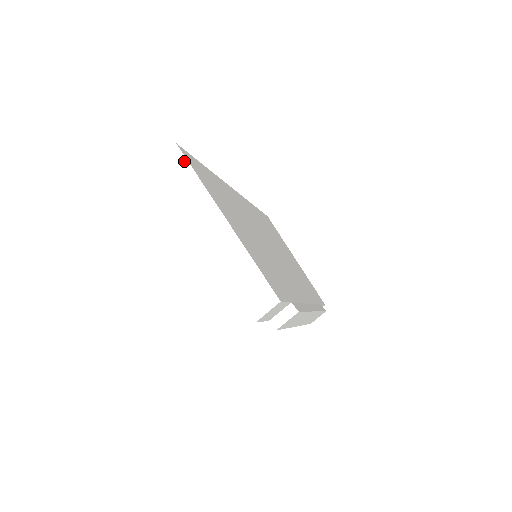
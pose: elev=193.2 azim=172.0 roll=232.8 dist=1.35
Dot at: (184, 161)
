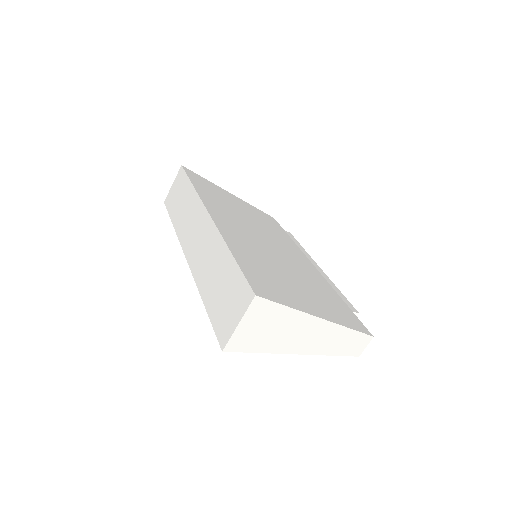
Dot at: (269, 304)
